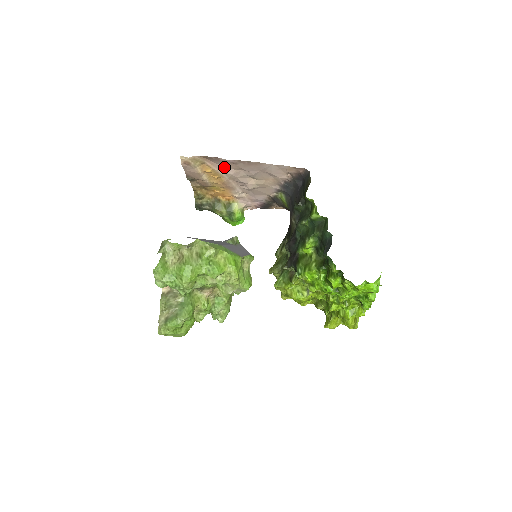
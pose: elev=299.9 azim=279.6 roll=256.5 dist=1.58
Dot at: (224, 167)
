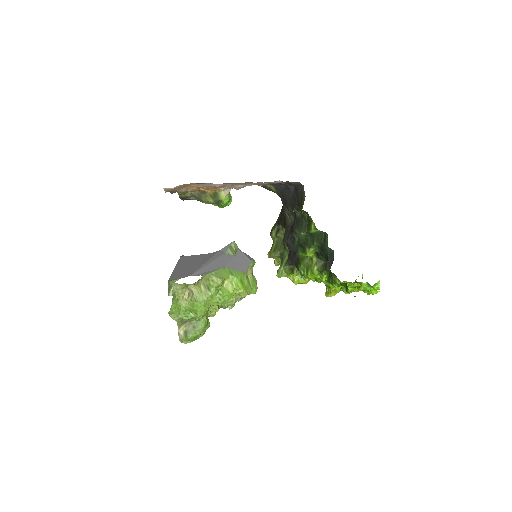
Dot at: occluded
